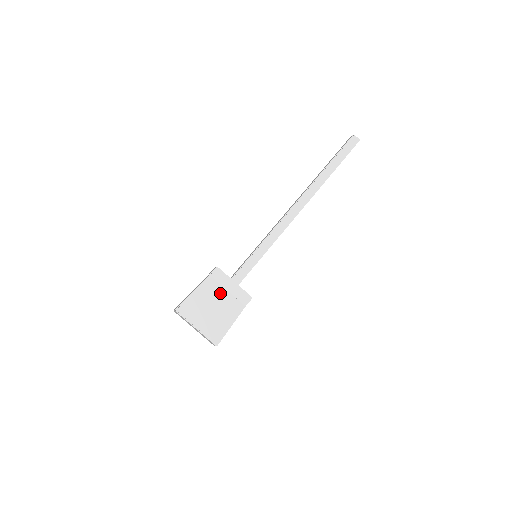
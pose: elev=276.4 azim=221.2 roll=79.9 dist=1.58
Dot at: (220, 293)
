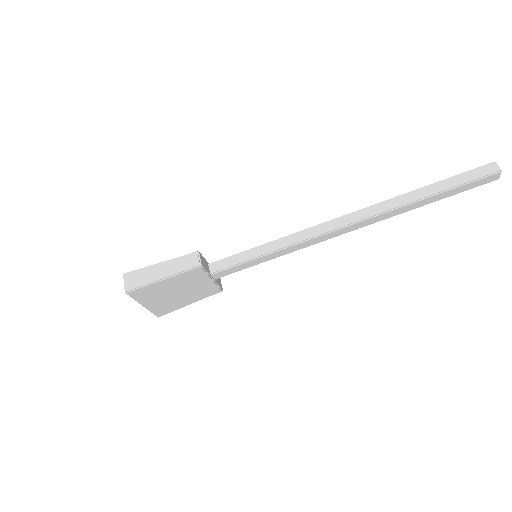
Dot at: (189, 285)
